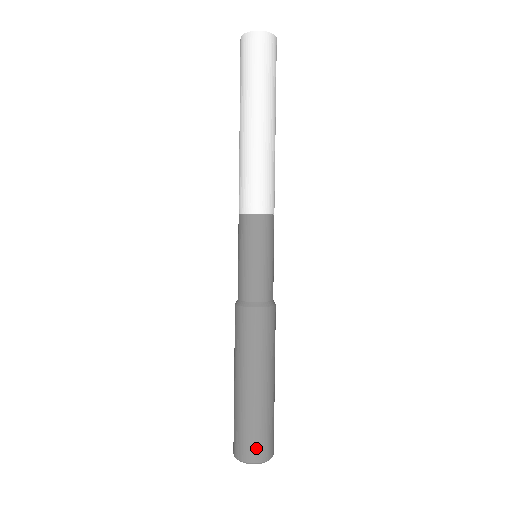
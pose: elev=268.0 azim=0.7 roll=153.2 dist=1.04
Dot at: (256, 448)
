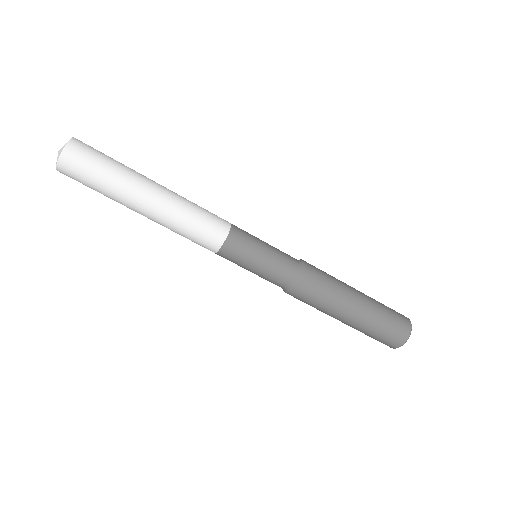
Dot at: (393, 339)
